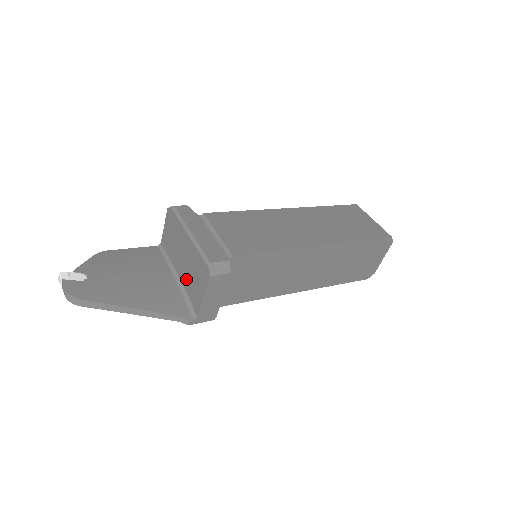
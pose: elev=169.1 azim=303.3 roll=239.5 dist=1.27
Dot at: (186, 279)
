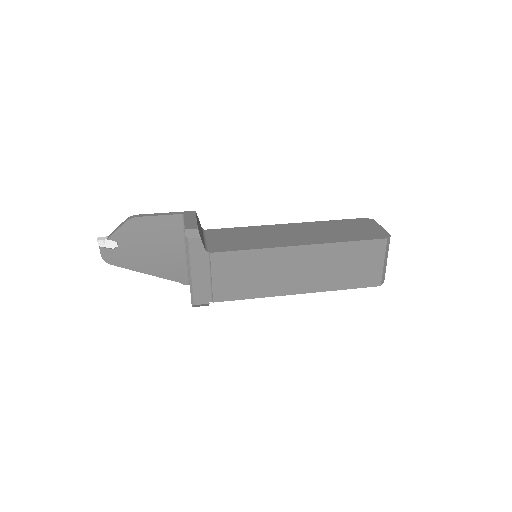
Dot at: occluded
